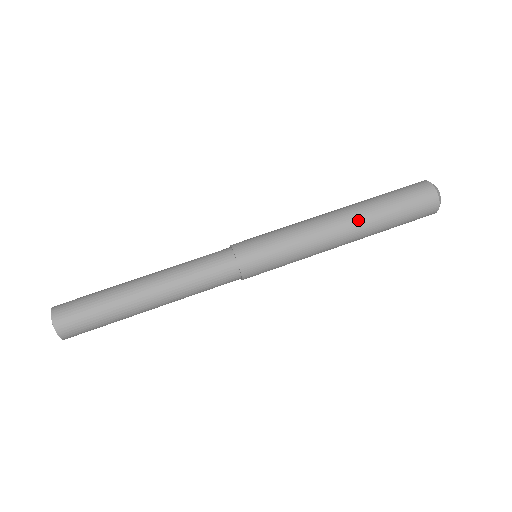
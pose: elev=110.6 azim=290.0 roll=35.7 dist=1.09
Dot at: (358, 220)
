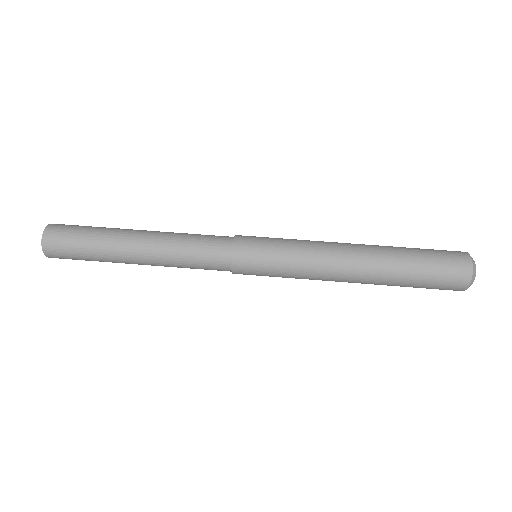
Dot at: (373, 263)
